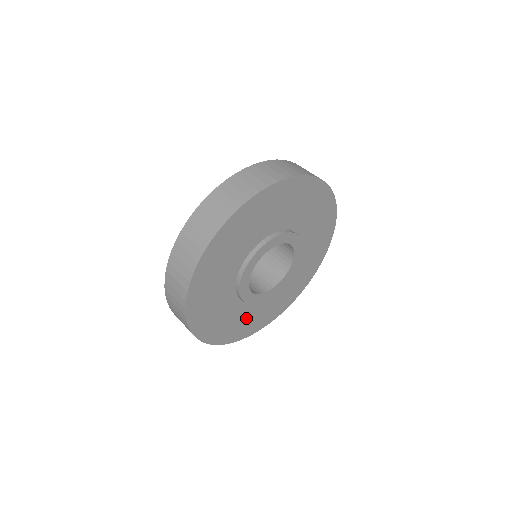
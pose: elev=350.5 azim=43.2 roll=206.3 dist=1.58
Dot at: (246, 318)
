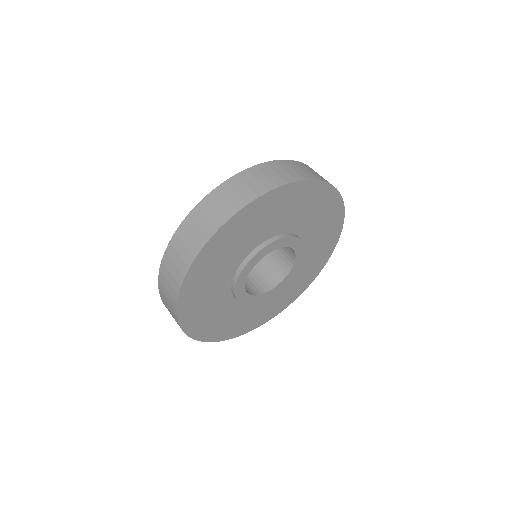
Dot at: (248, 315)
